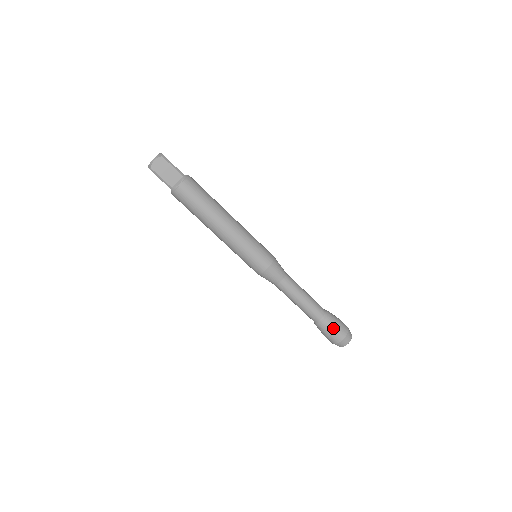
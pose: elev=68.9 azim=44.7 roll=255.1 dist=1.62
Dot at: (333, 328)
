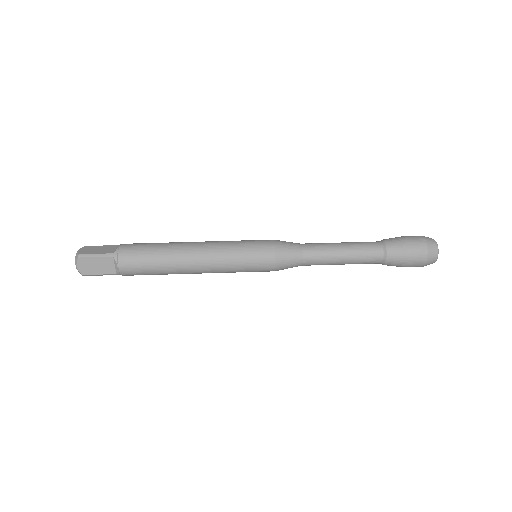
Dot at: (401, 238)
